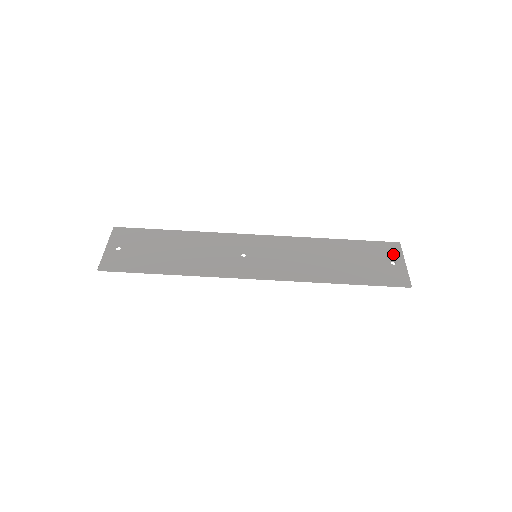
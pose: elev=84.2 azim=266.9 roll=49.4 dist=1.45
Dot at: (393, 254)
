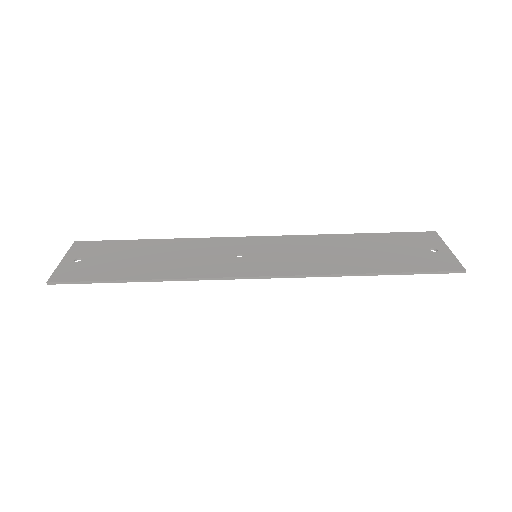
Dot at: (431, 242)
